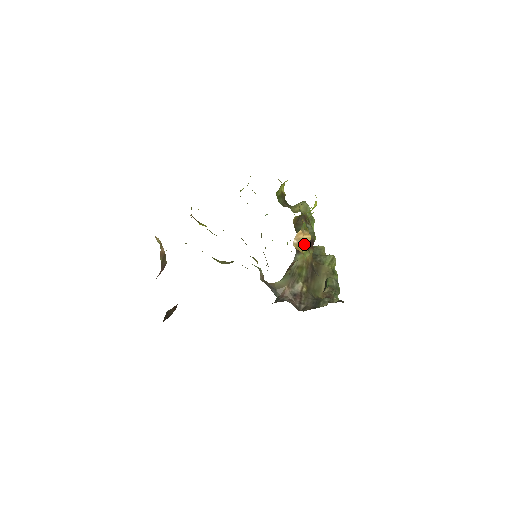
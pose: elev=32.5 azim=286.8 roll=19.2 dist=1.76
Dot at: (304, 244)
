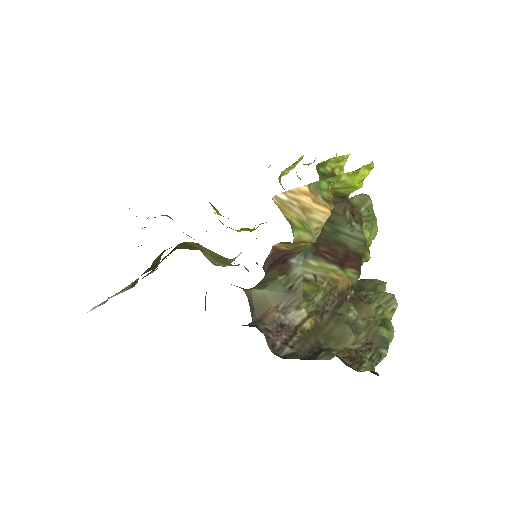
Dot at: (309, 218)
